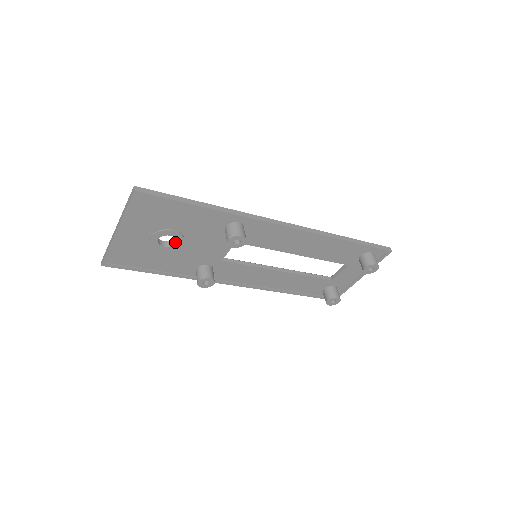
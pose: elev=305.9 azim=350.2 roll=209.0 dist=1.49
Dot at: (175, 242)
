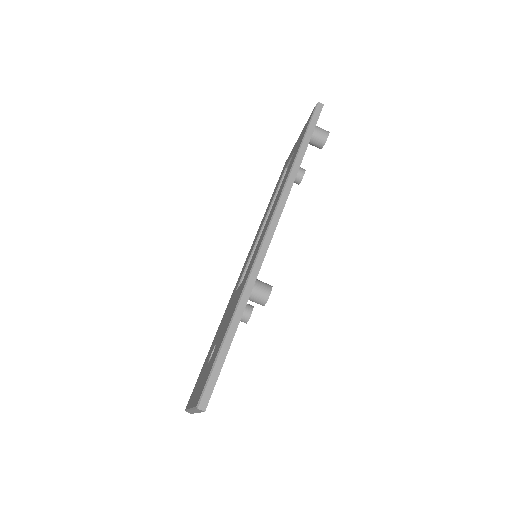
Dot at: occluded
